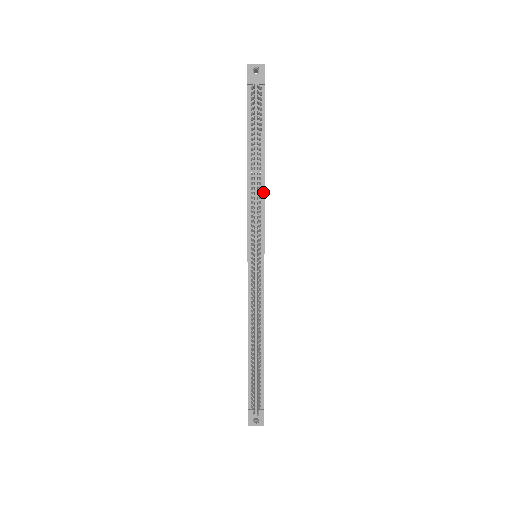
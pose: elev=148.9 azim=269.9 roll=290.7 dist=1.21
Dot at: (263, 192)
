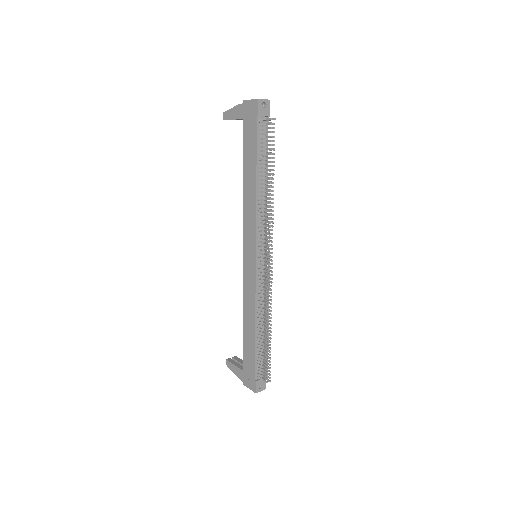
Dot at: (266, 204)
